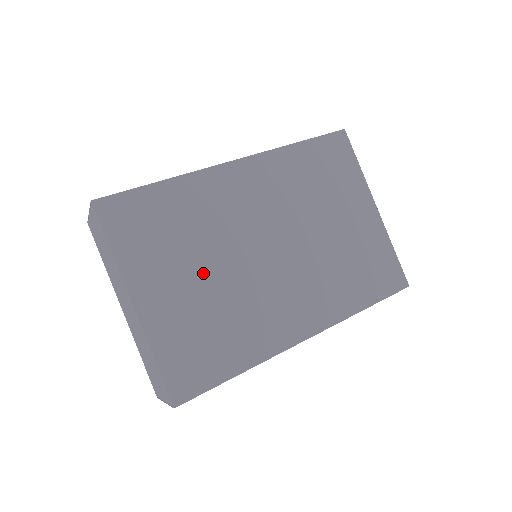
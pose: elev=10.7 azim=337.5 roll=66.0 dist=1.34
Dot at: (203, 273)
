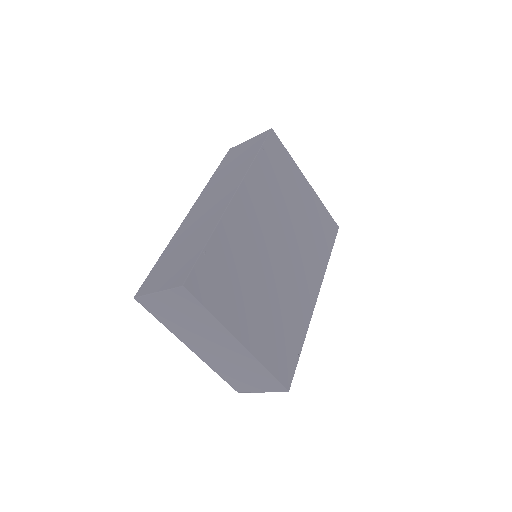
Dot at: (260, 293)
